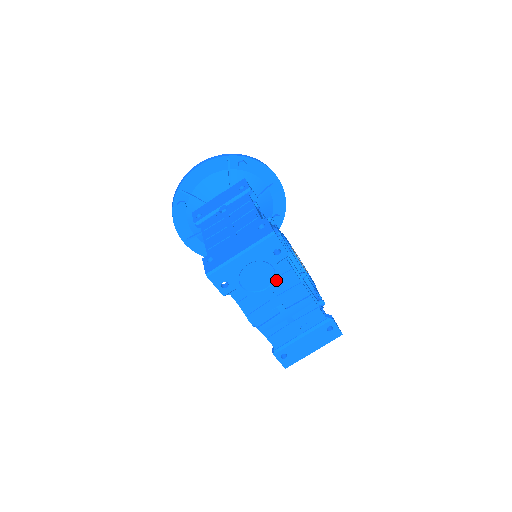
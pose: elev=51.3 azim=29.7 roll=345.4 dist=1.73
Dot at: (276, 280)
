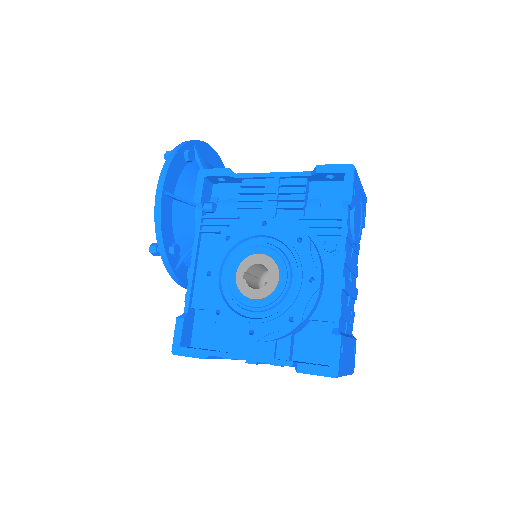
Dot at: (359, 239)
